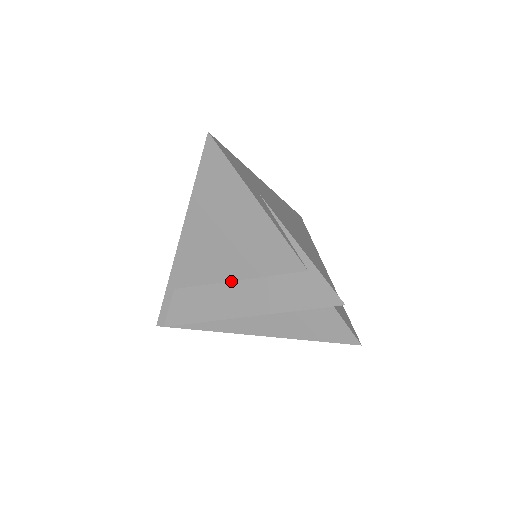
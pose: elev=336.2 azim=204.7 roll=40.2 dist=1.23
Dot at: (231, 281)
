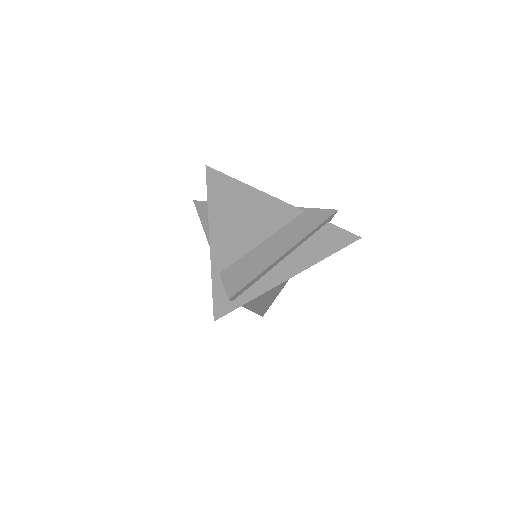
Dot at: (262, 242)
